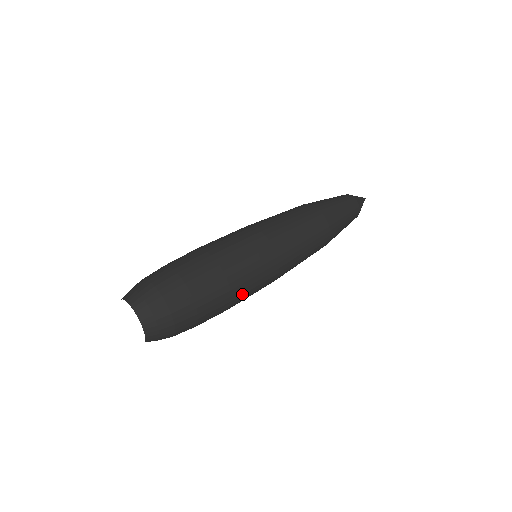
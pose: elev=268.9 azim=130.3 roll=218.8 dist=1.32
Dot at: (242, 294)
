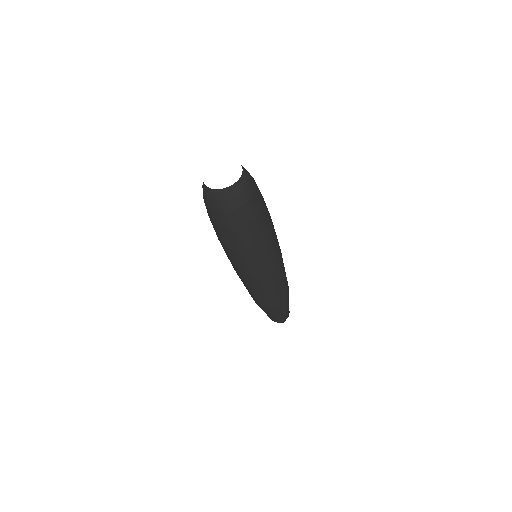
Dot at: (273, 233)
